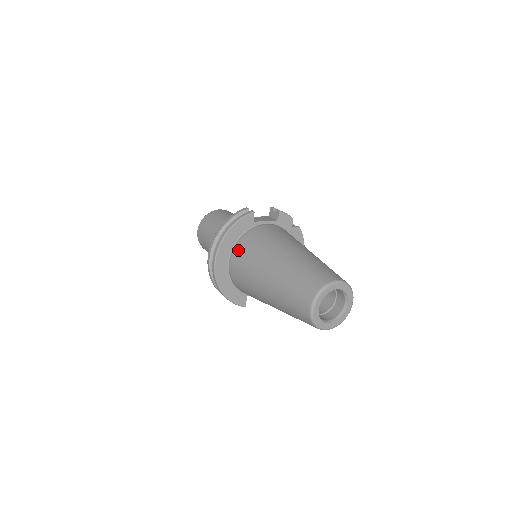
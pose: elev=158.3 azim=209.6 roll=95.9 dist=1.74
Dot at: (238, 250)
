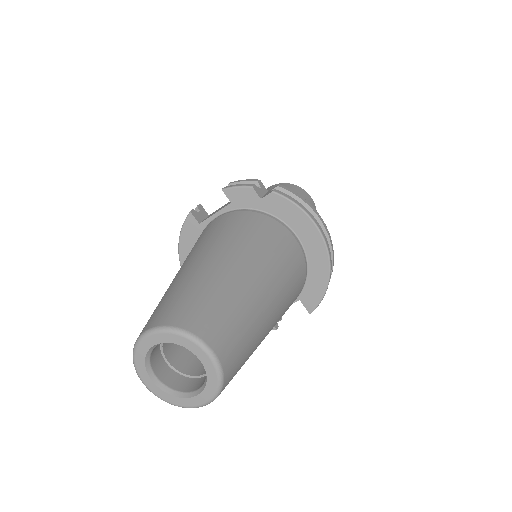
Dot at: occluded
